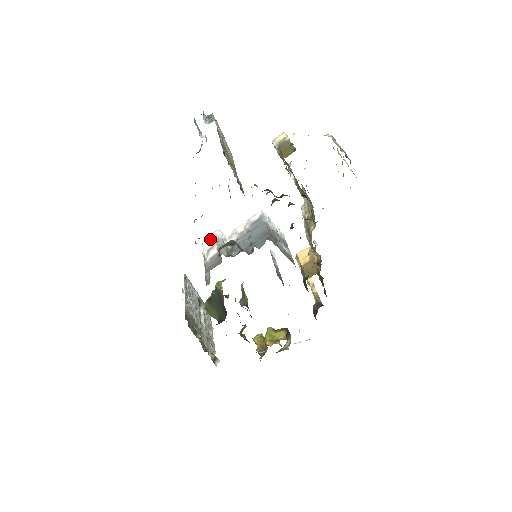
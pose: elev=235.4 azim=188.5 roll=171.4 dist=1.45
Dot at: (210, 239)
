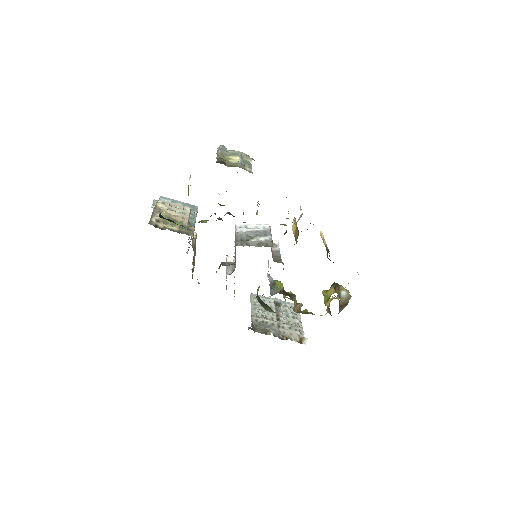
Dot at: occluded
